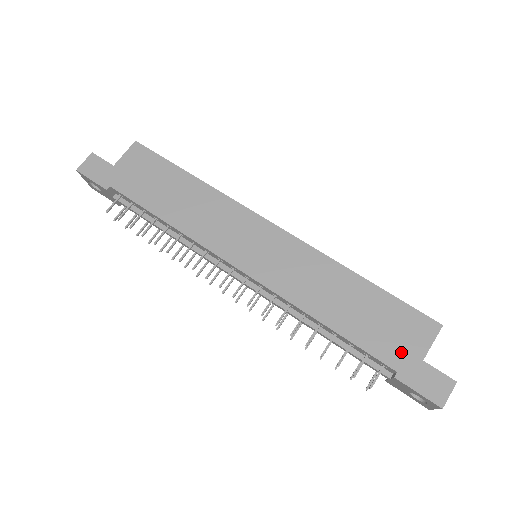
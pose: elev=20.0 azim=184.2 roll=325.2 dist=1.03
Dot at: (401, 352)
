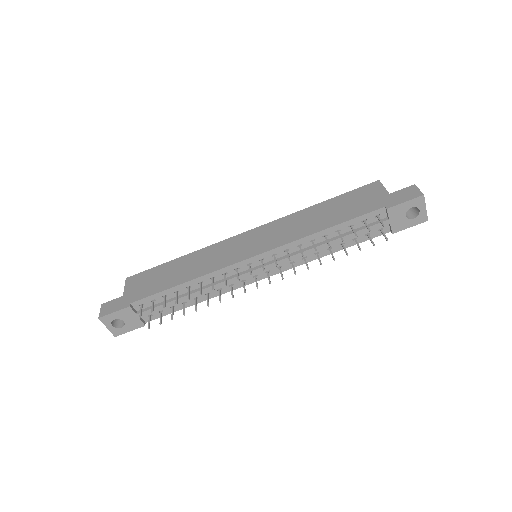
Dot at: (376, 201)
